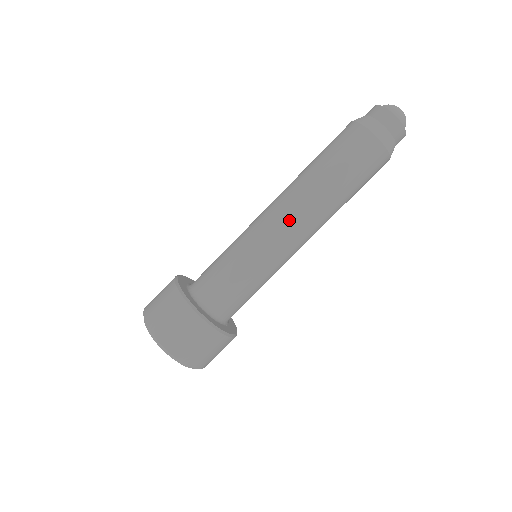
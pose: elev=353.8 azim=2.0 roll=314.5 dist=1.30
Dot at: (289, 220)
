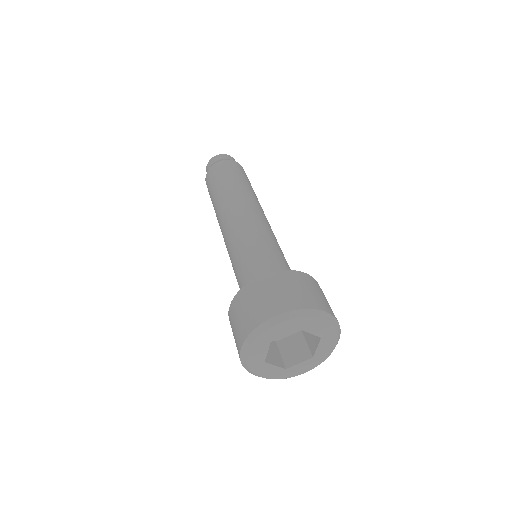
Dot at: (234, 212)
